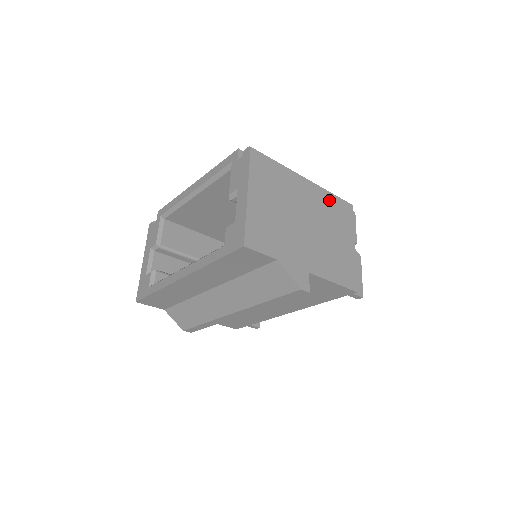
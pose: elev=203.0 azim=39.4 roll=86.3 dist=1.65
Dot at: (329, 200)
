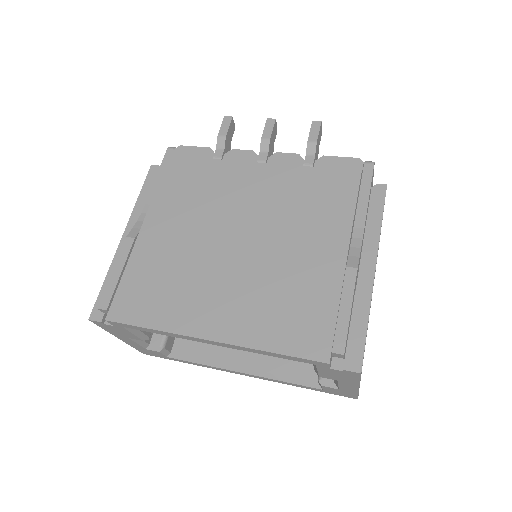
Dot at: occluded
